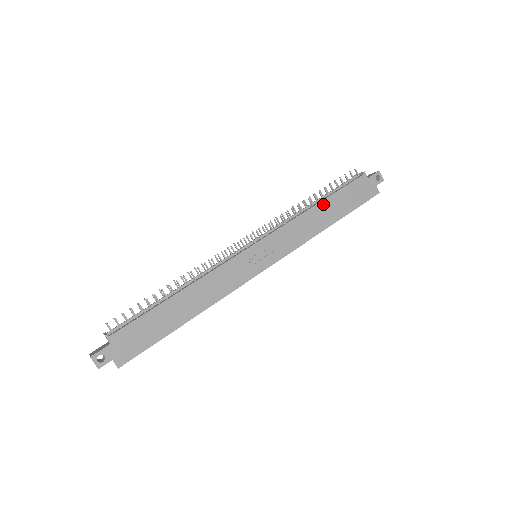
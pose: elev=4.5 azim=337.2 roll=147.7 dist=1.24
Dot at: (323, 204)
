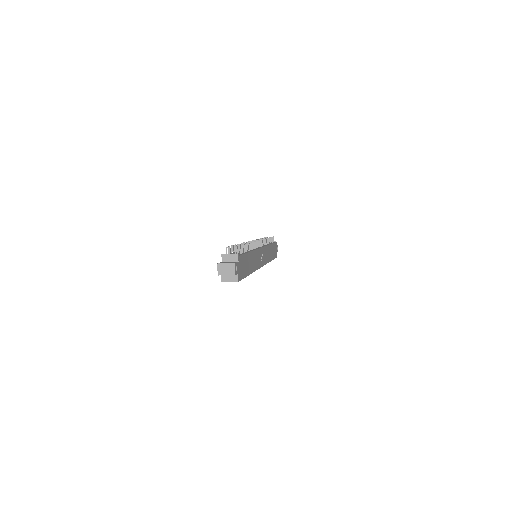
Dot at: (271, 246)
